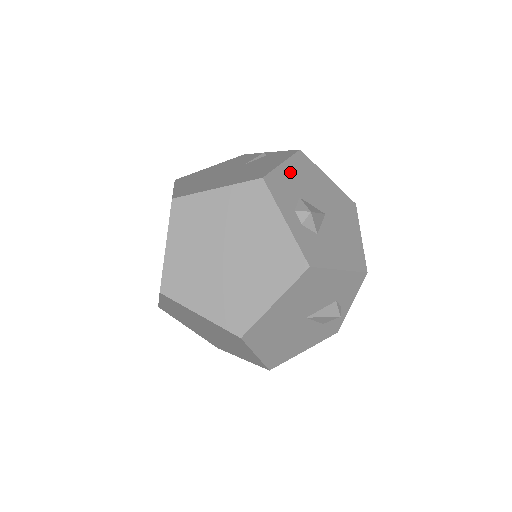
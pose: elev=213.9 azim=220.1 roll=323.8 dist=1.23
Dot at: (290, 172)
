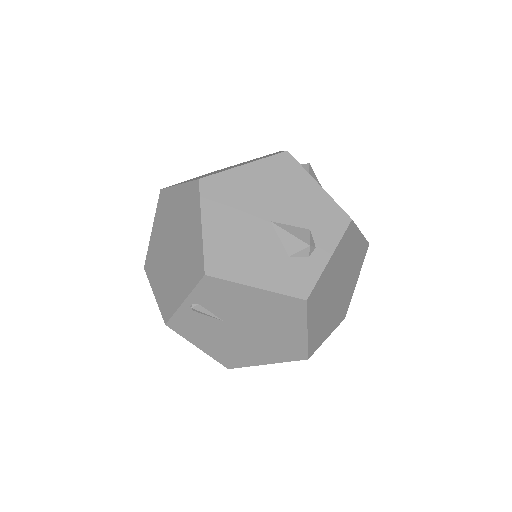
Dot at: occluded
